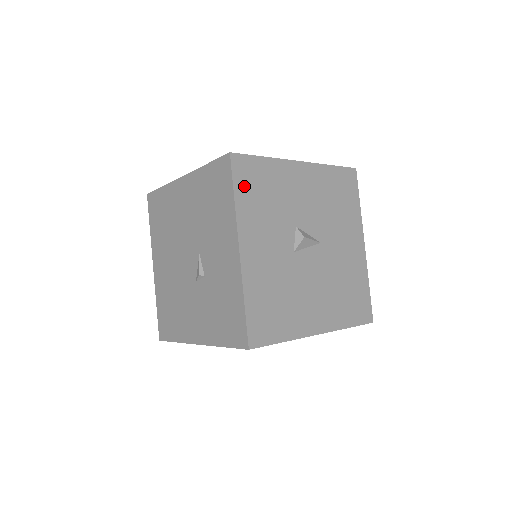
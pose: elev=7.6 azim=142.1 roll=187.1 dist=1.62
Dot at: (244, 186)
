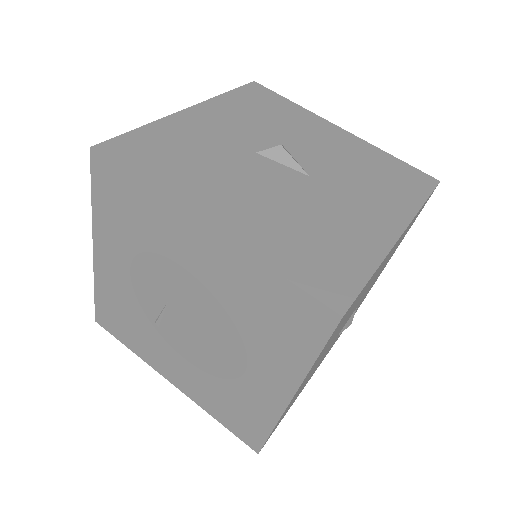
Dot at: (246, 96)
